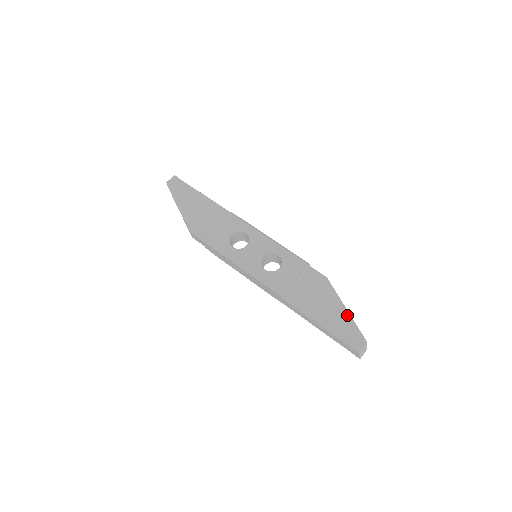
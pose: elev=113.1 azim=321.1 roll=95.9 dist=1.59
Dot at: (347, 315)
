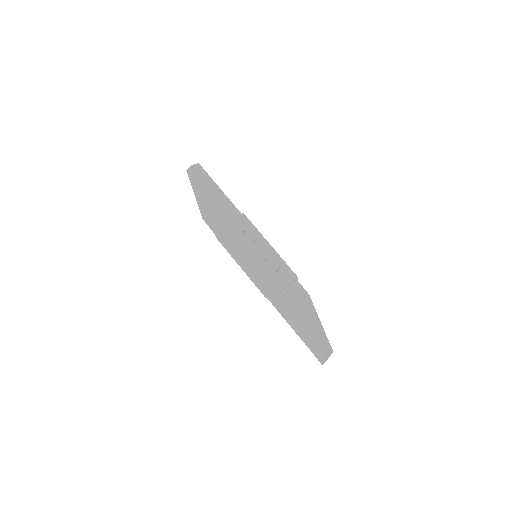
Dot at: (321, 327)
